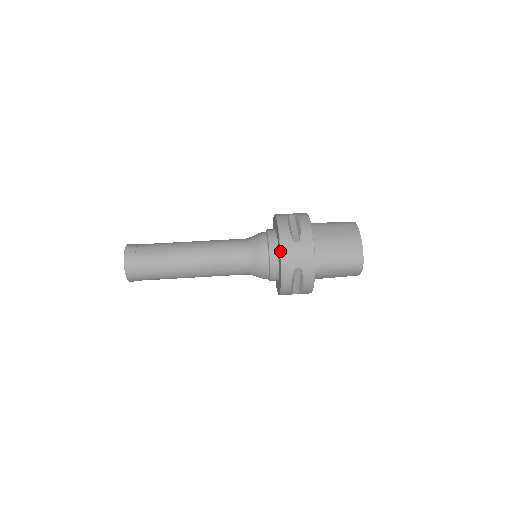
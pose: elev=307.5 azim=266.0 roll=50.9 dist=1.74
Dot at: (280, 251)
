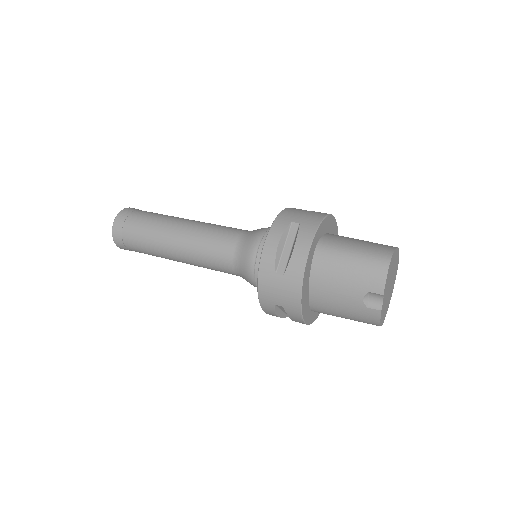
Dot at: (284, 209)
